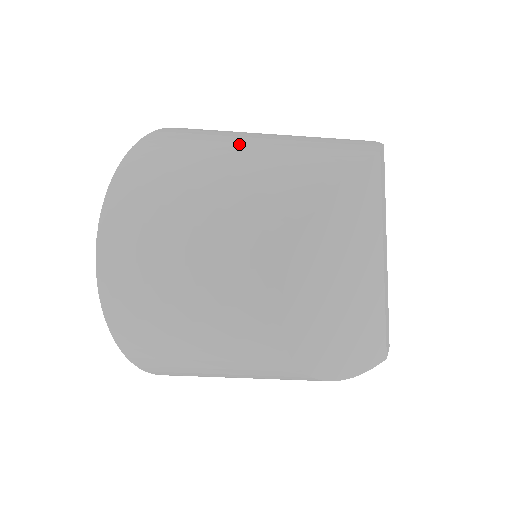
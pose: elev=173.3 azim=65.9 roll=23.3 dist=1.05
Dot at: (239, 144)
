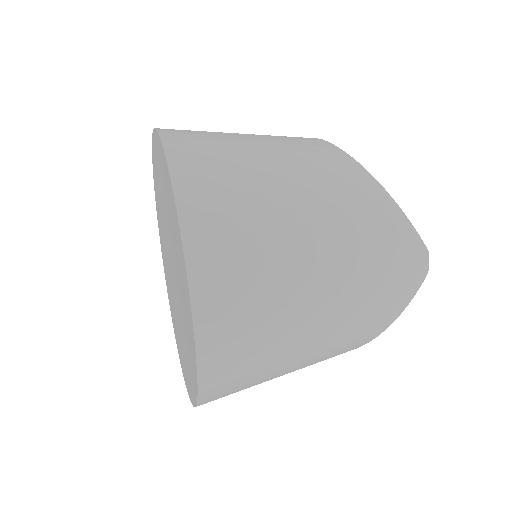
Dot at: (314, 305)
